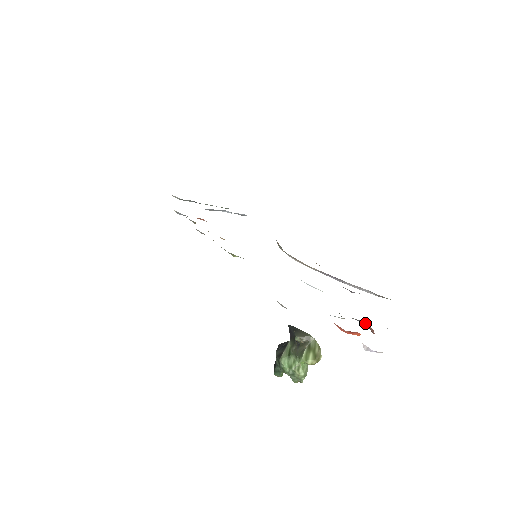
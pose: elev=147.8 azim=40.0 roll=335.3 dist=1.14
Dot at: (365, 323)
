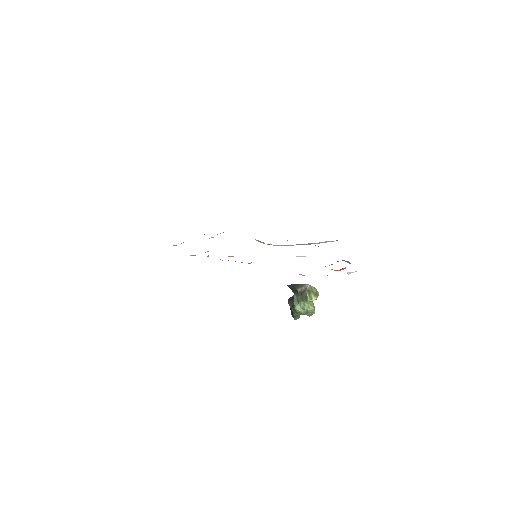
Dot at: occluded
